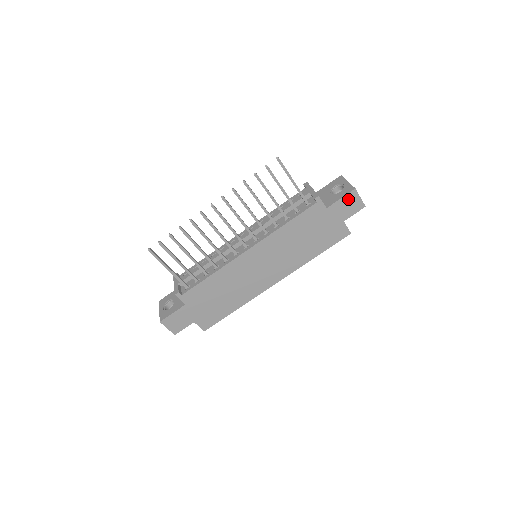
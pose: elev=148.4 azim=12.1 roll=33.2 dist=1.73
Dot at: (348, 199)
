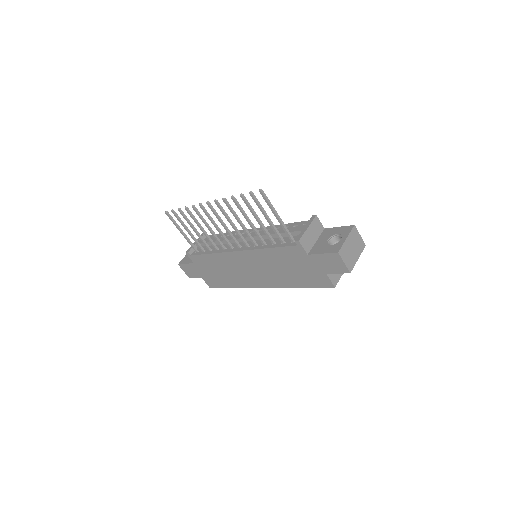
Dot at: (330, 258)
